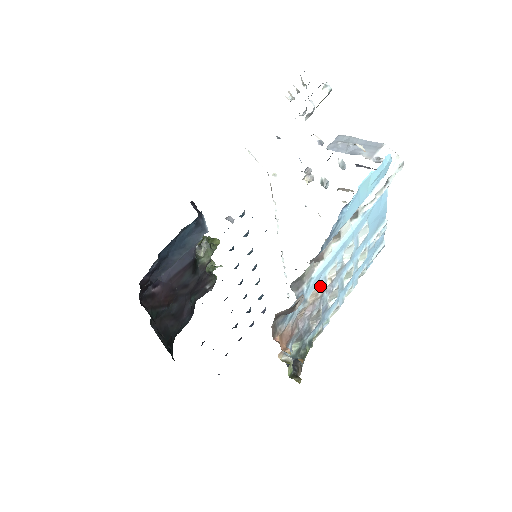
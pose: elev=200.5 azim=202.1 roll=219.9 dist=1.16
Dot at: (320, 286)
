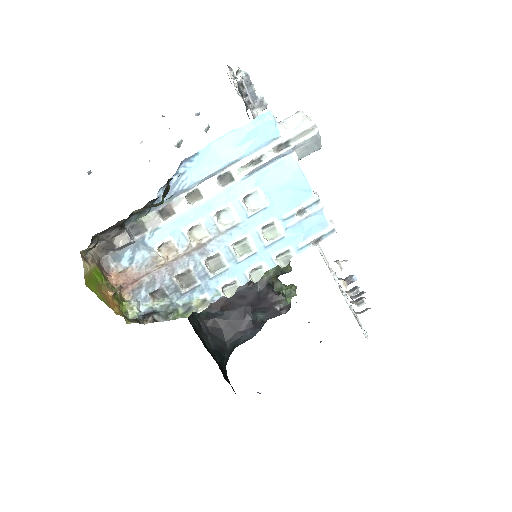
Dot at: (180, 242)
